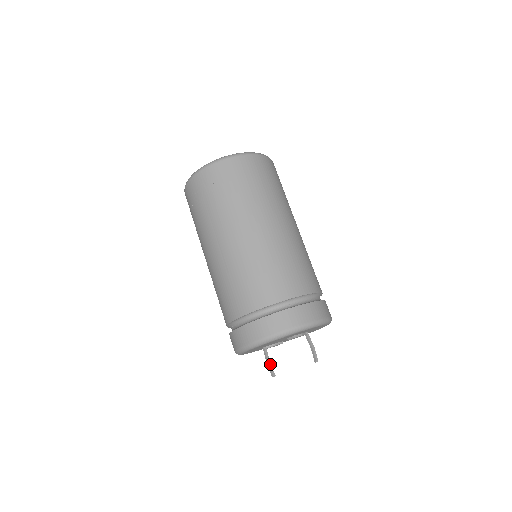
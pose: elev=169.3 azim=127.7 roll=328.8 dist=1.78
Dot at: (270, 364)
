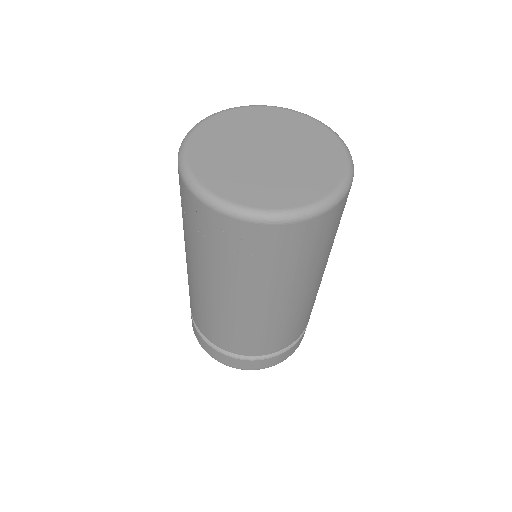
Dot at: occluded
